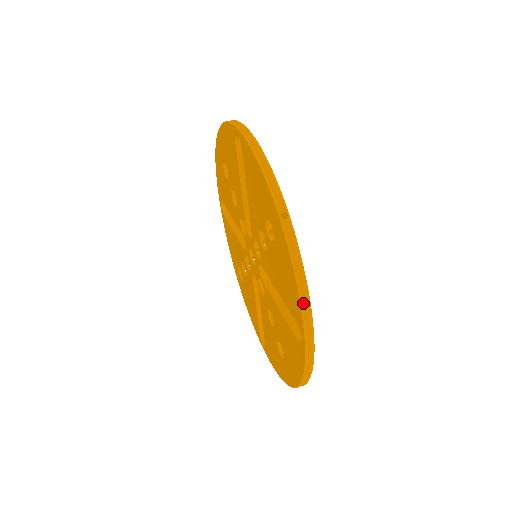
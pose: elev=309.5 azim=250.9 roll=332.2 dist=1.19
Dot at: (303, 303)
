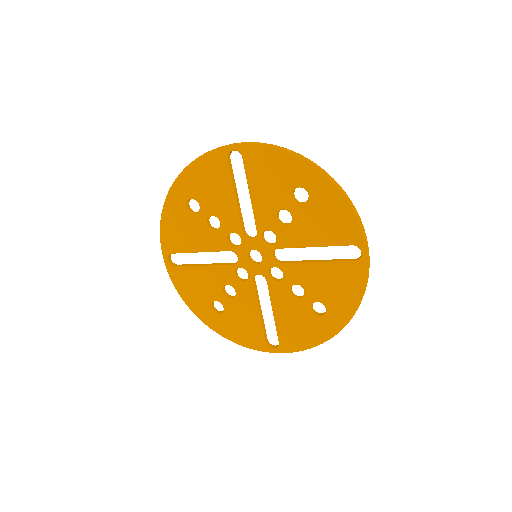
Dot at: (358, 219)
